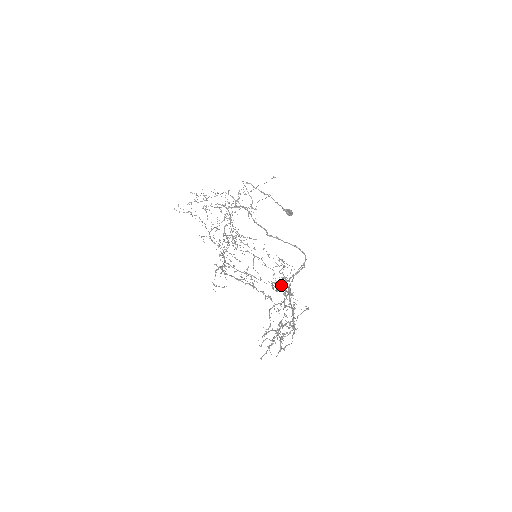
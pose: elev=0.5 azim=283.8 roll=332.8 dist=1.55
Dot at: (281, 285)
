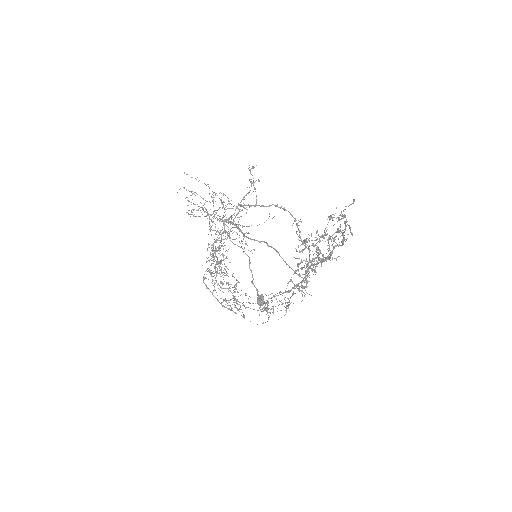
Dot at: occluded
